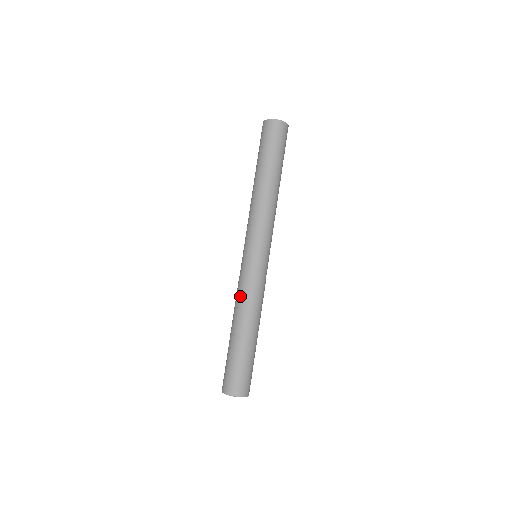
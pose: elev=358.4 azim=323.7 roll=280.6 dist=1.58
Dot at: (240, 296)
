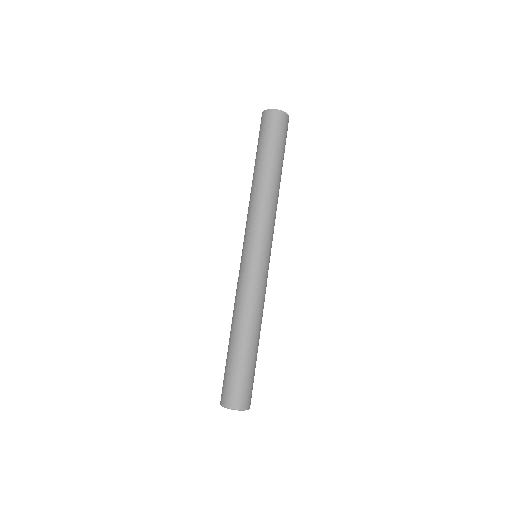
Dot at: (241, 300)
